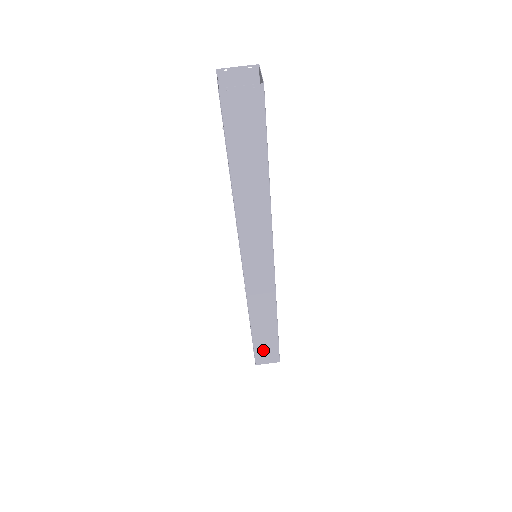
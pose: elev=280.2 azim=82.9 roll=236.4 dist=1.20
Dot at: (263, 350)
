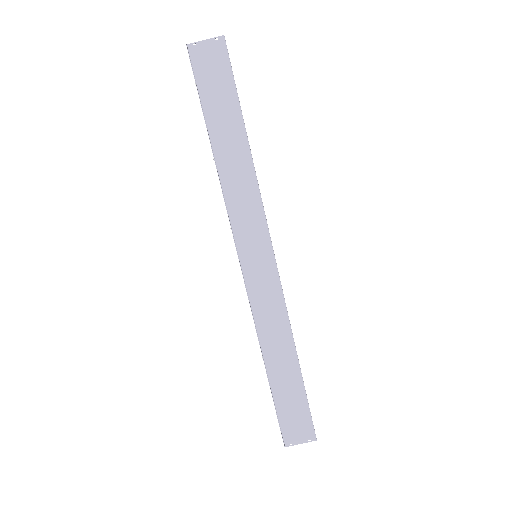
Dot at: (289, 414)
